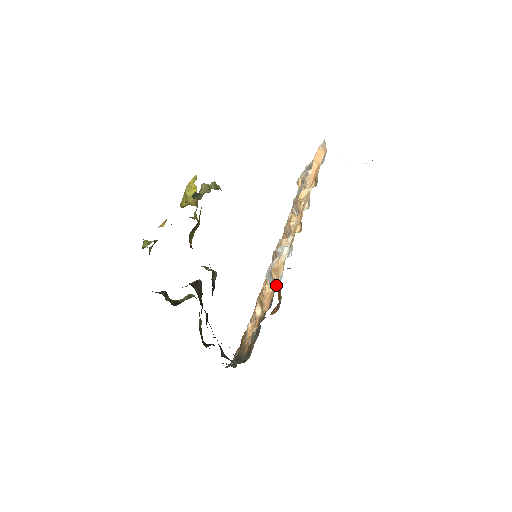
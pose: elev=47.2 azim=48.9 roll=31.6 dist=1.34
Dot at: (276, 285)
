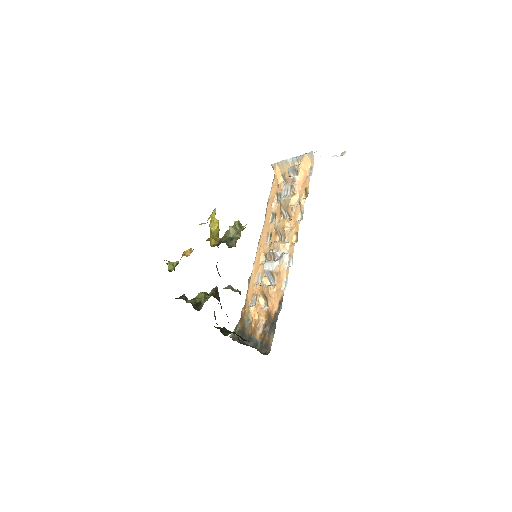
Dot at: (283, 291)
